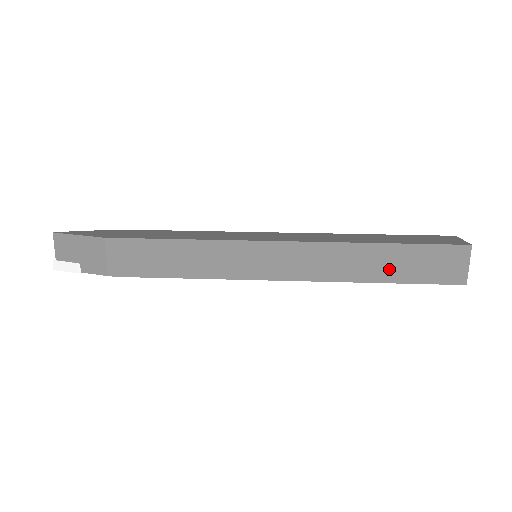
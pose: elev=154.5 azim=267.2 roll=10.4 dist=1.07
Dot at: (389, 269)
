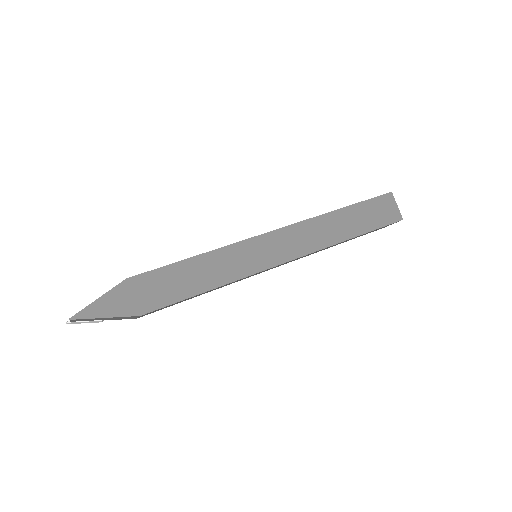
Dot at: occluded
